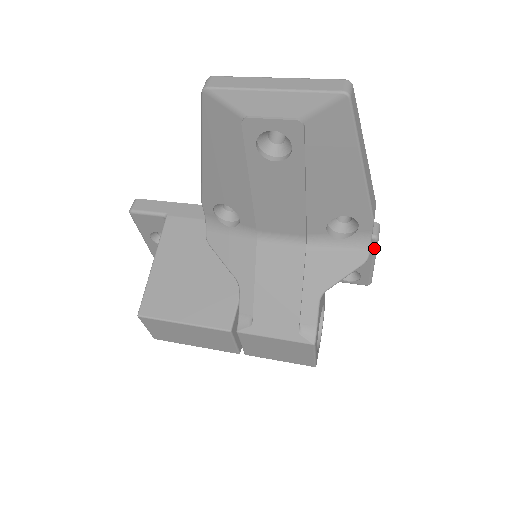
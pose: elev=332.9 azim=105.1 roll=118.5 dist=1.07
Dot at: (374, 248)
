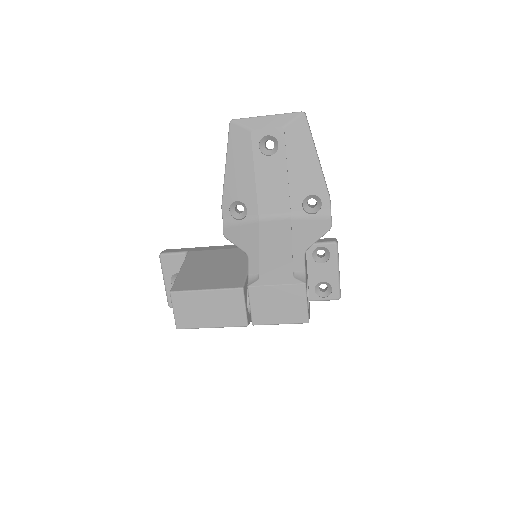
Dot at: (336, 253)
